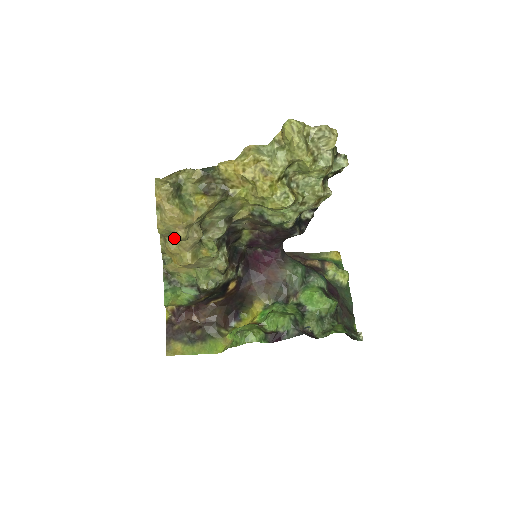
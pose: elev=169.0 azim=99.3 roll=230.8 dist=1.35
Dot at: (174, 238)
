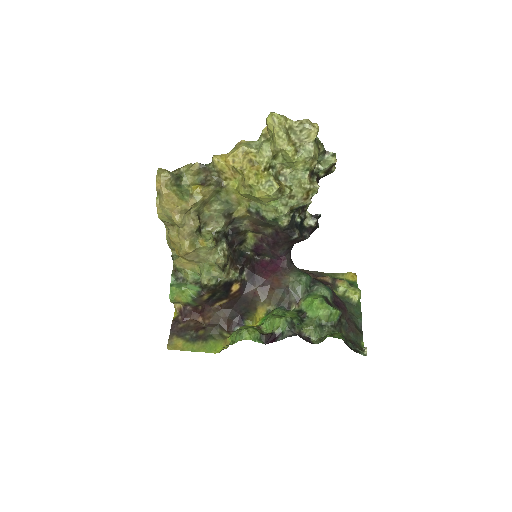
Dot at: (175, 227)
